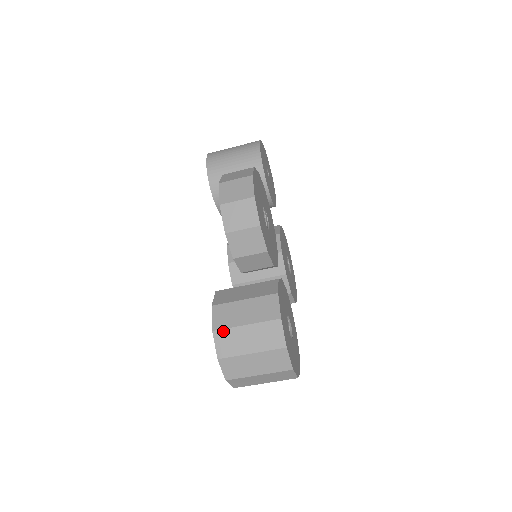
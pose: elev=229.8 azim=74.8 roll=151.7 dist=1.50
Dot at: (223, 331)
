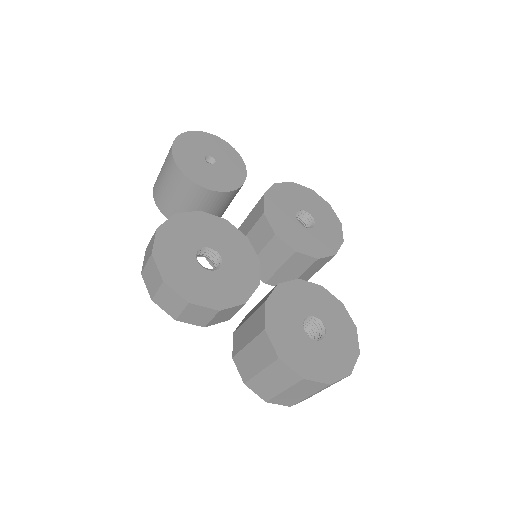
Dot at: (250, 382)
